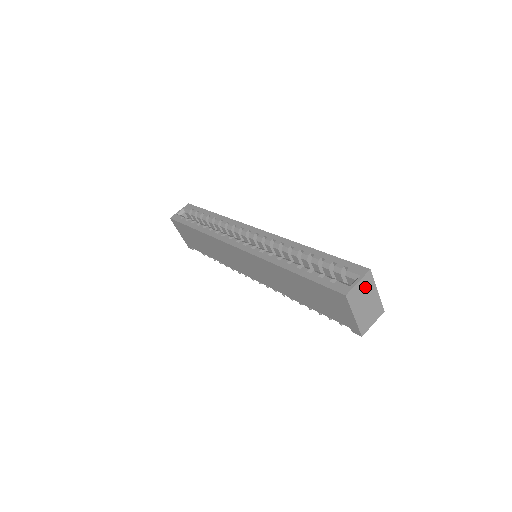
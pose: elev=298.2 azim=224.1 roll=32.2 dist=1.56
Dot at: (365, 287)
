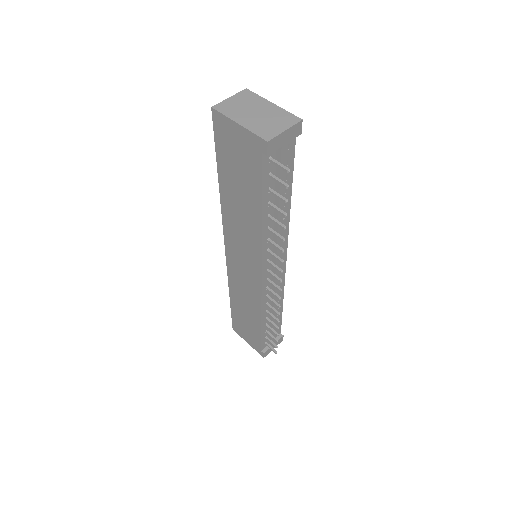
Dot at: (245, 101)
